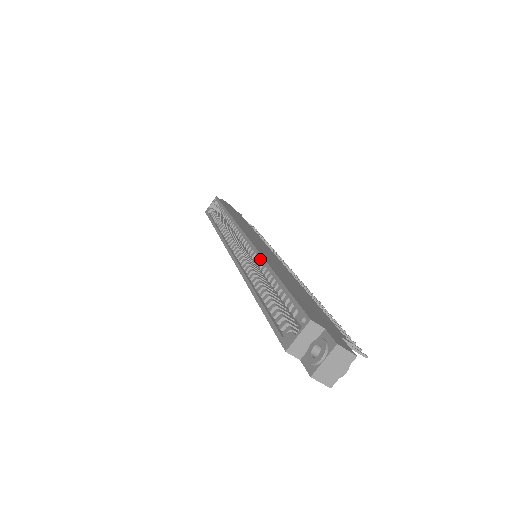
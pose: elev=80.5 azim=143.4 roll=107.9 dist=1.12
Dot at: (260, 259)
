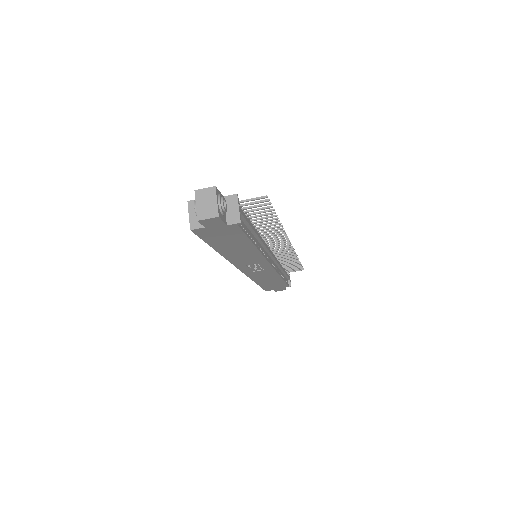
Dot at: occluded
